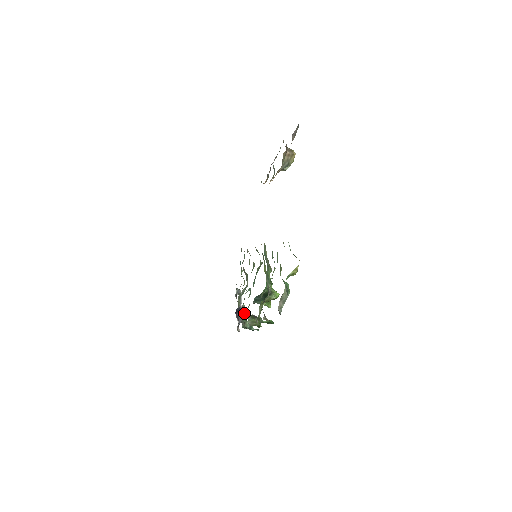
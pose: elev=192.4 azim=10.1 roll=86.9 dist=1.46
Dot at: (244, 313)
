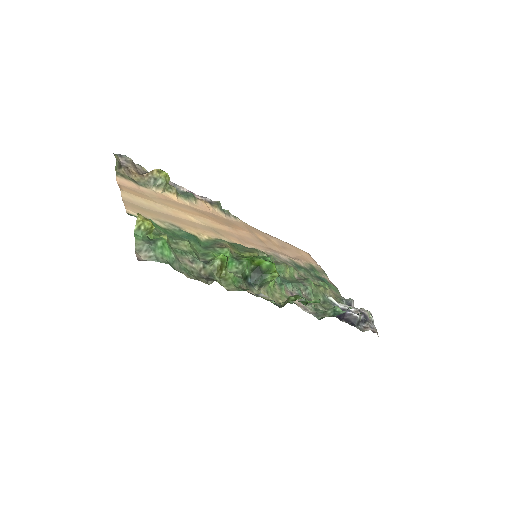
Dot at: (362, 312)
